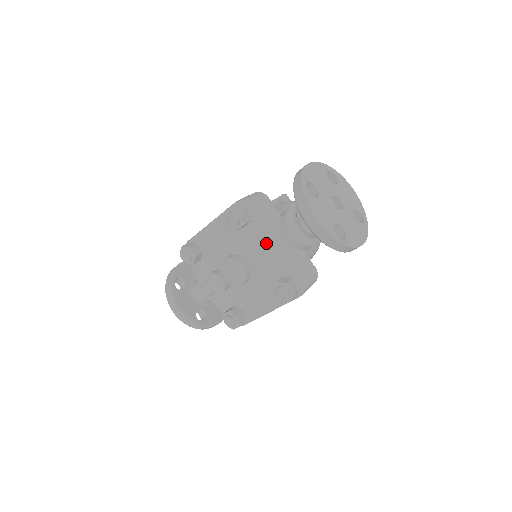
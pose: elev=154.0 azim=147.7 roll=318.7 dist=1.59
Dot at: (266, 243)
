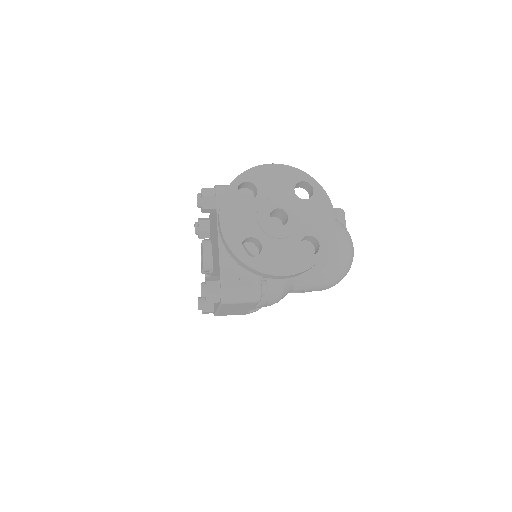
Dot at: (217, 235)
